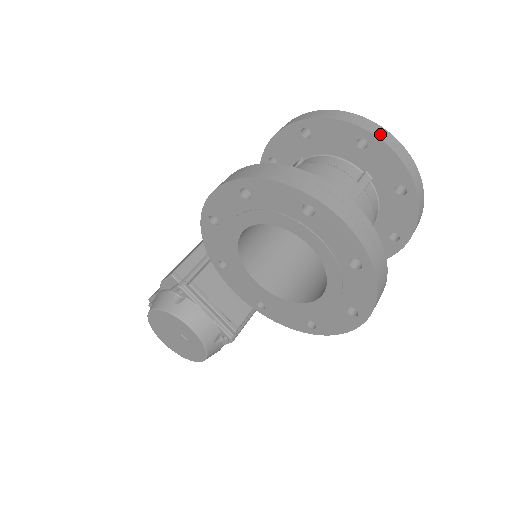
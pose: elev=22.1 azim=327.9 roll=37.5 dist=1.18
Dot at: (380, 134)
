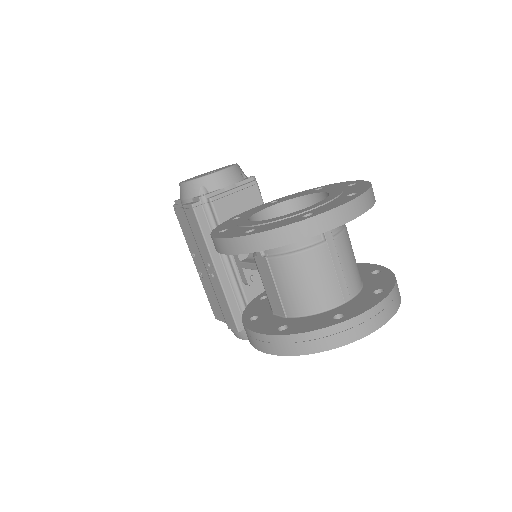
Dot at: (325, 225)
